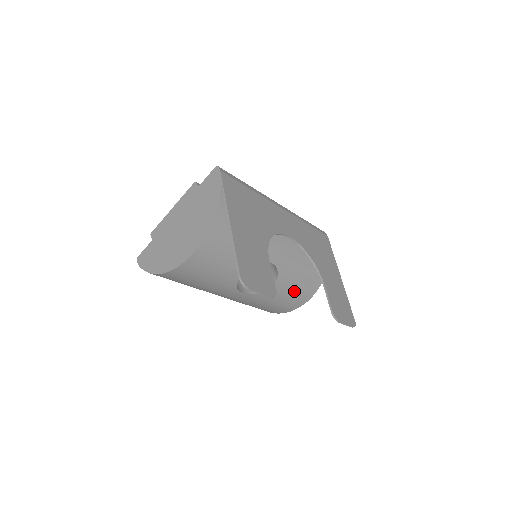
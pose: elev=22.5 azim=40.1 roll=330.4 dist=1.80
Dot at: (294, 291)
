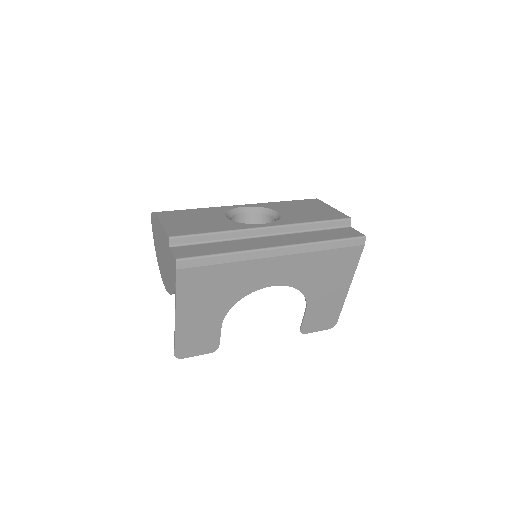
Dot at: occluded
